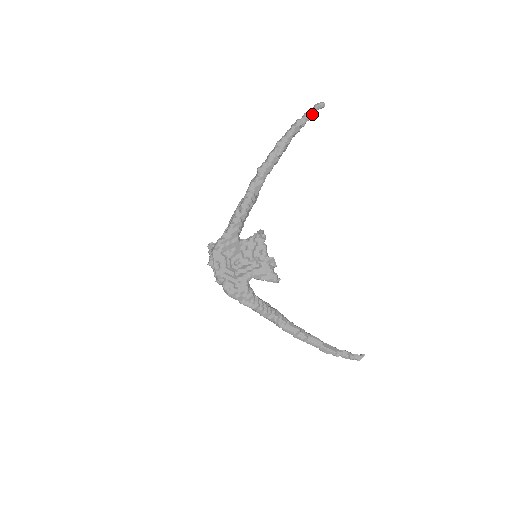
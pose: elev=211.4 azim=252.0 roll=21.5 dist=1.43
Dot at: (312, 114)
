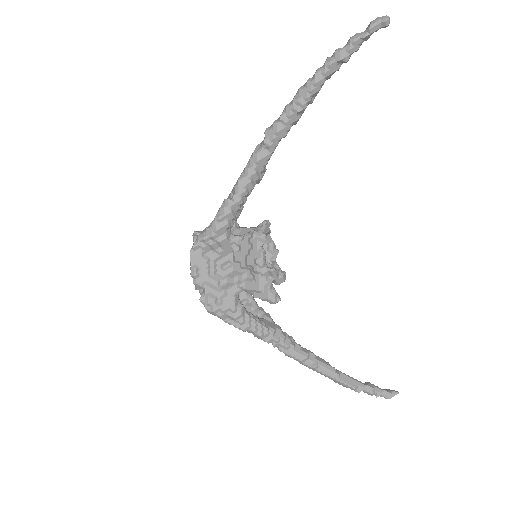
Dot at: (364, 39)
